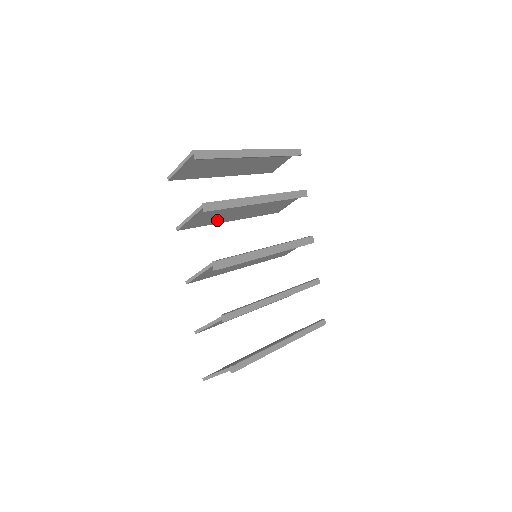
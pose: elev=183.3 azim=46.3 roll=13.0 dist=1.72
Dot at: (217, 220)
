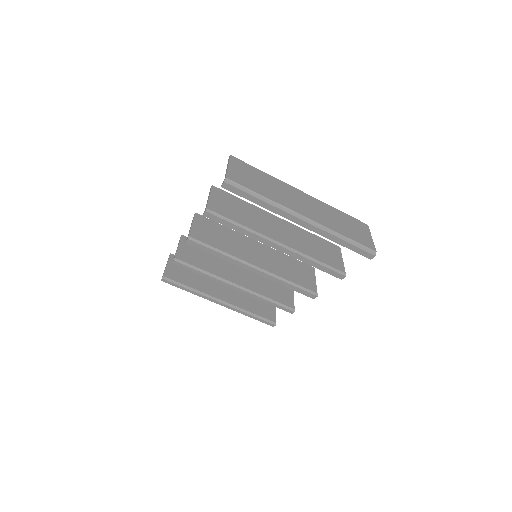
Dot at: occluded
